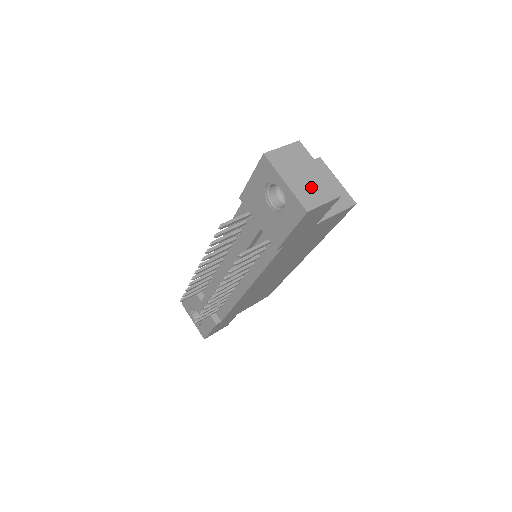
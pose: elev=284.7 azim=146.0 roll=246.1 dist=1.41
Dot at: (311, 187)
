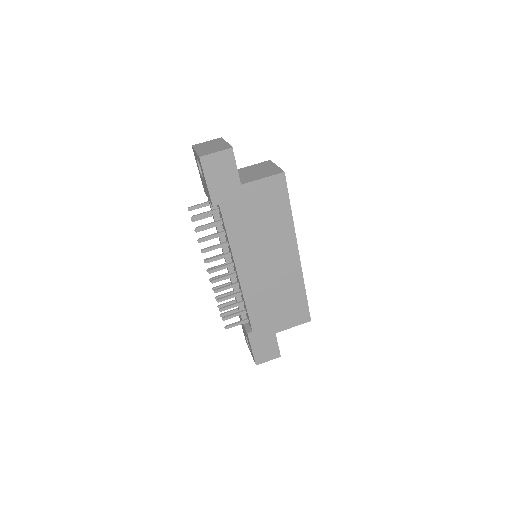
Dot at: (212, 149)
